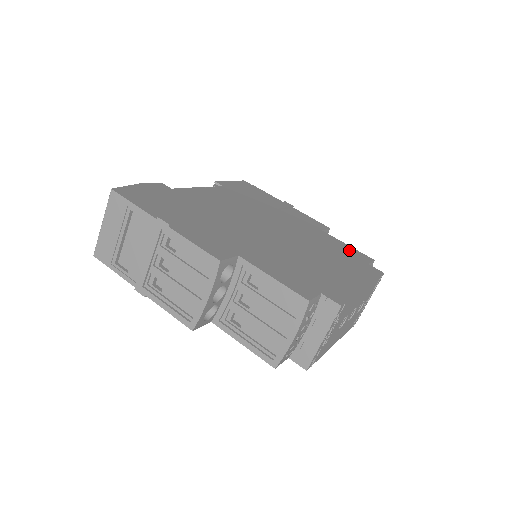
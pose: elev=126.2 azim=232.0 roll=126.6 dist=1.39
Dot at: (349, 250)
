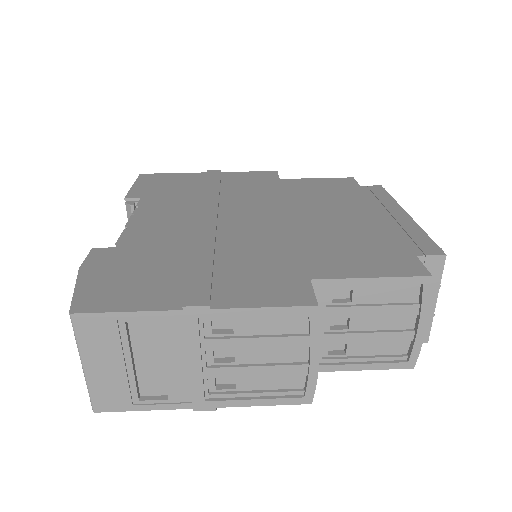
Dot at: (328, 183)
